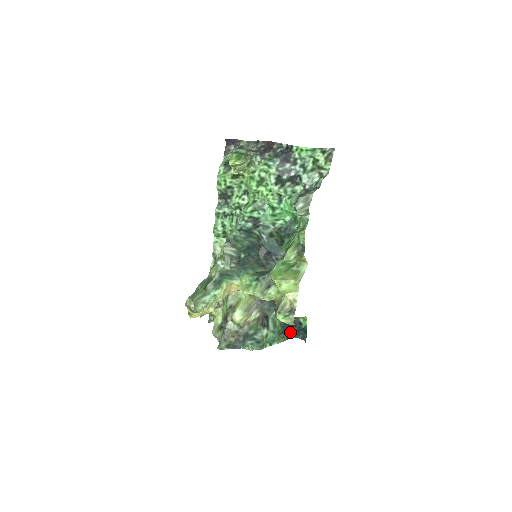
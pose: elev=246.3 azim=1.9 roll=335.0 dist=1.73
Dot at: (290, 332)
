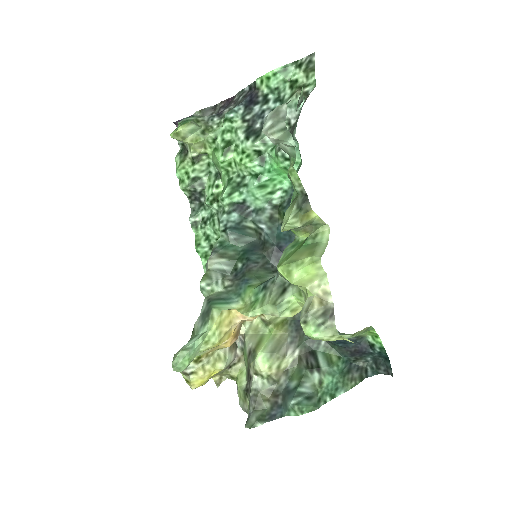
Dot at: (363, 368)
